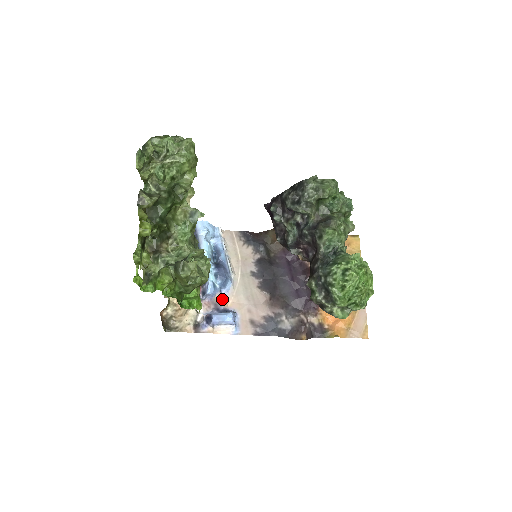
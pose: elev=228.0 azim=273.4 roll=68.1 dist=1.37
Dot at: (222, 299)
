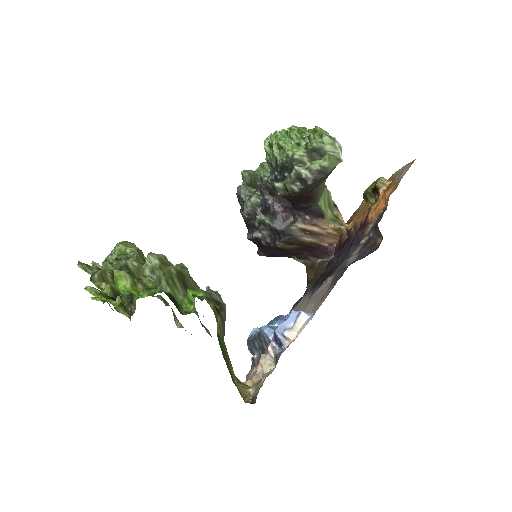
Dot at: occluded
